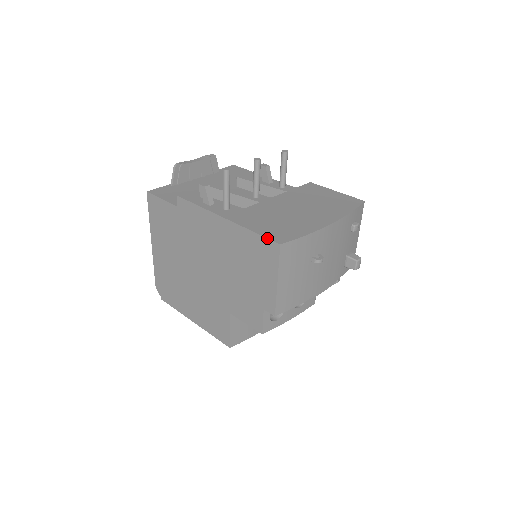
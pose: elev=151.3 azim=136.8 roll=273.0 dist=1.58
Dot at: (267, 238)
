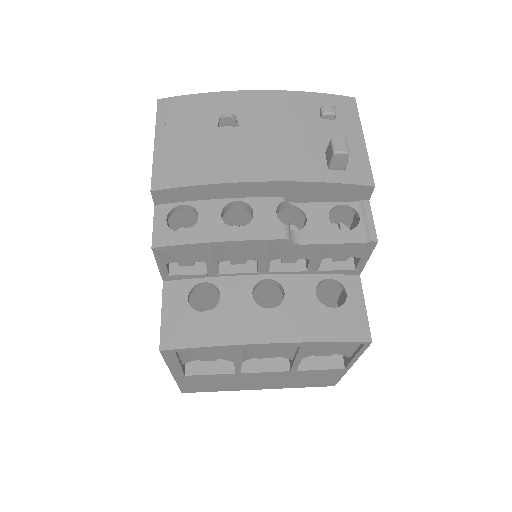
Dot at: occluded
